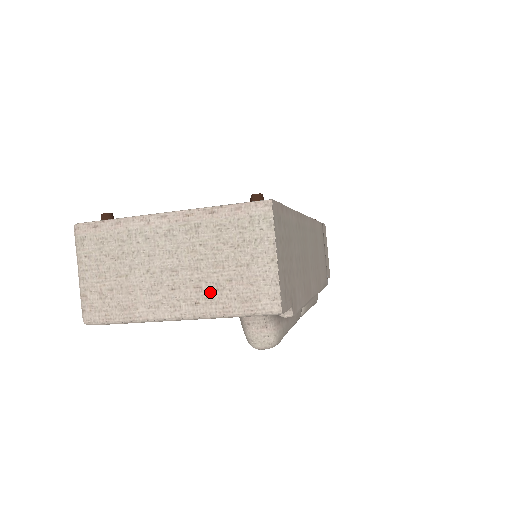
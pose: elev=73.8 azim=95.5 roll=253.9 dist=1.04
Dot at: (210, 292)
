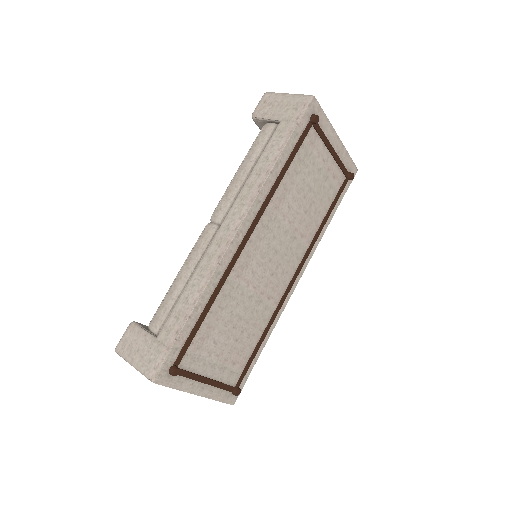
Dot at: occluded
